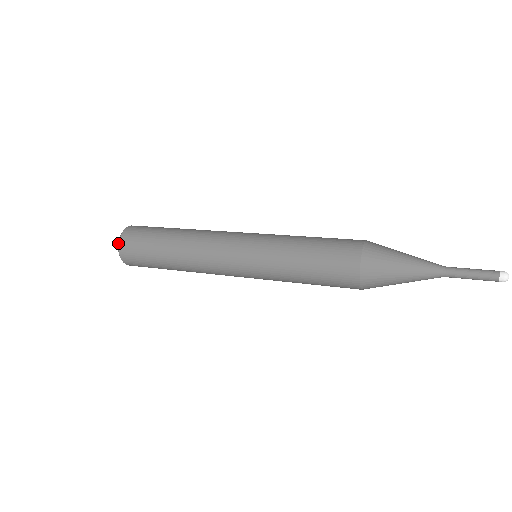
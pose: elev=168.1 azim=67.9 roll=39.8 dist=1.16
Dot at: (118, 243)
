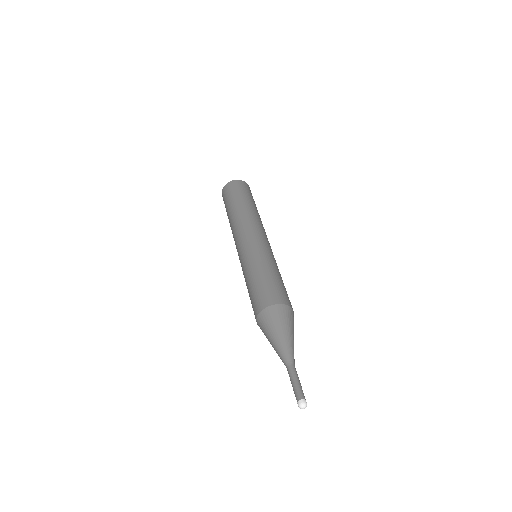
Dot at: (223, 187)
